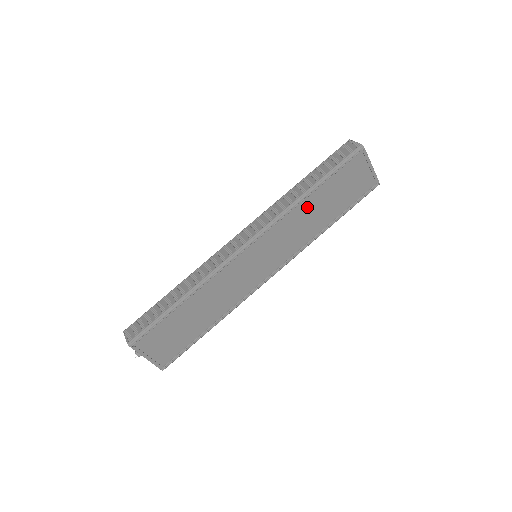
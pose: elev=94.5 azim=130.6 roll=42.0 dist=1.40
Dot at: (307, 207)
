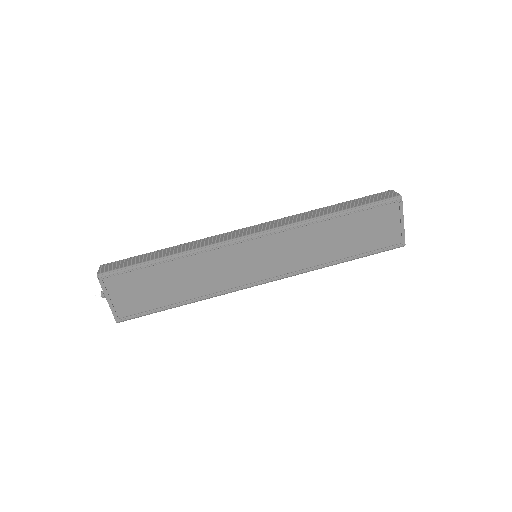
Dot at: (324, 230)
